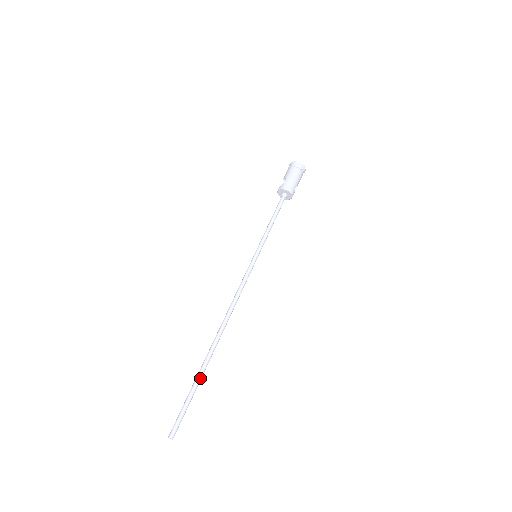
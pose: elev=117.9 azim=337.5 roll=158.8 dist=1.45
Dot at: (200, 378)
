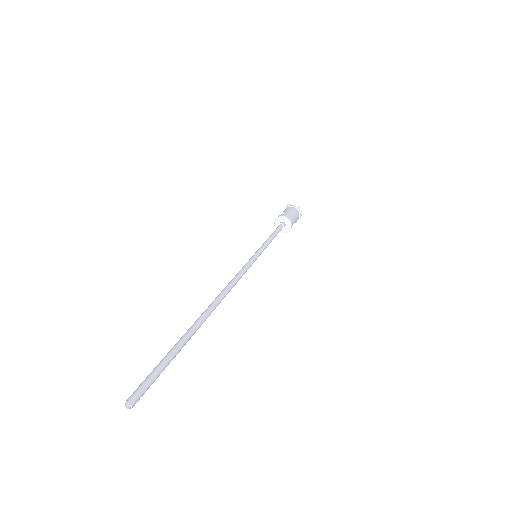
Dot at: (184, 342)
